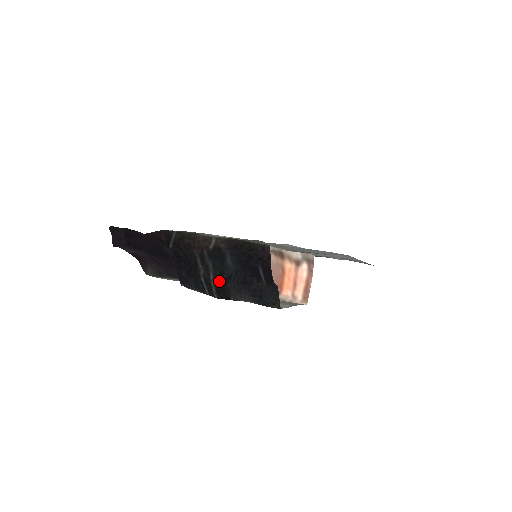
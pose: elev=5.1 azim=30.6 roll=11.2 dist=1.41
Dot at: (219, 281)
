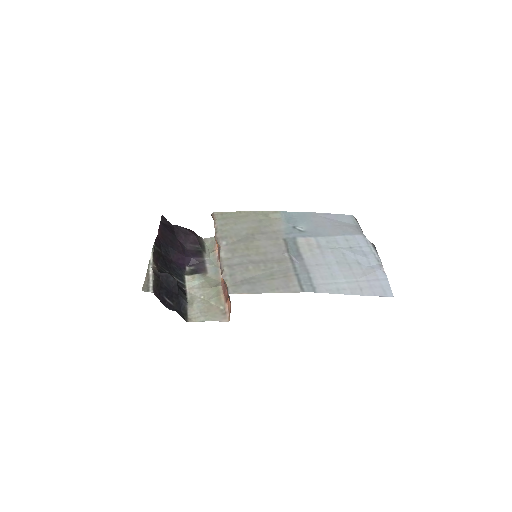
Dot at: occluded
